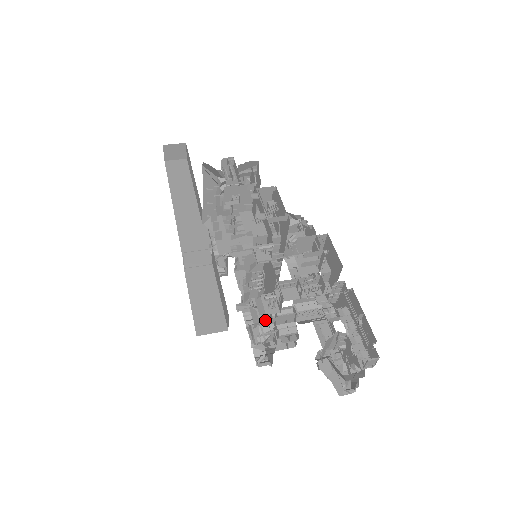
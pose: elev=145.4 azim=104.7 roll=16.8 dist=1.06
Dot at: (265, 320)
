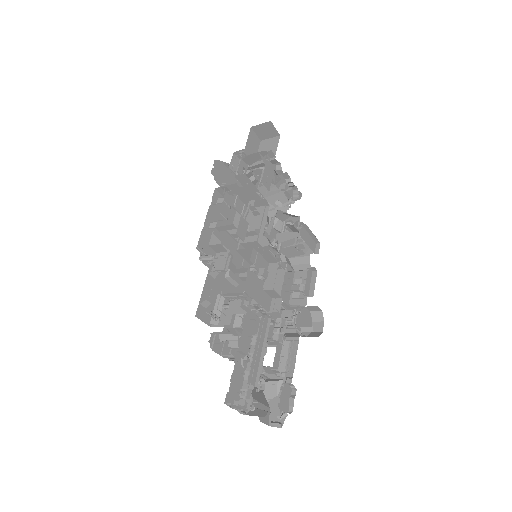
Dot at: occluded
